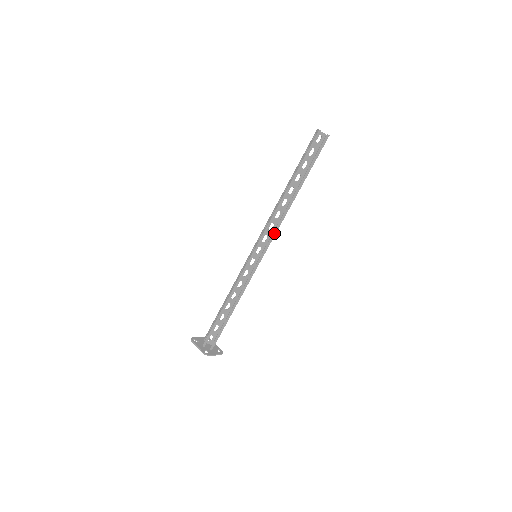
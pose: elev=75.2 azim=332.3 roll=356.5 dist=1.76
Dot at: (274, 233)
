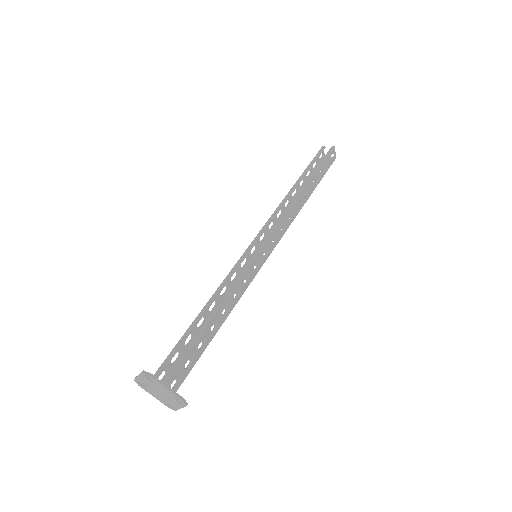
Dot at: (278, 223)
